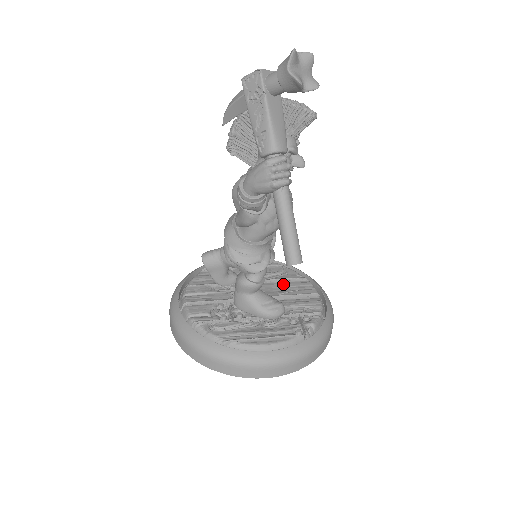
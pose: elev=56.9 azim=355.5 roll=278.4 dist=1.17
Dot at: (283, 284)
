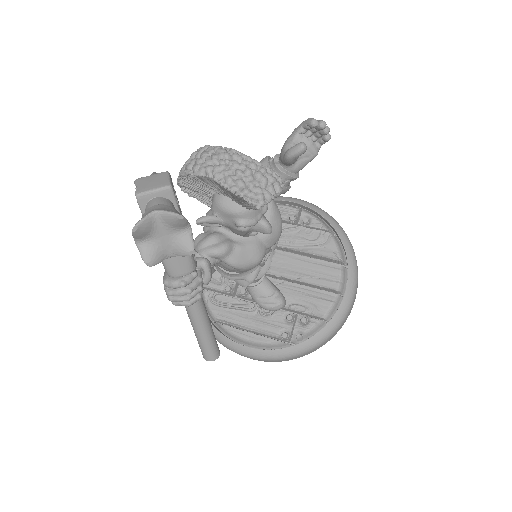
Dot at: (308, 263)
